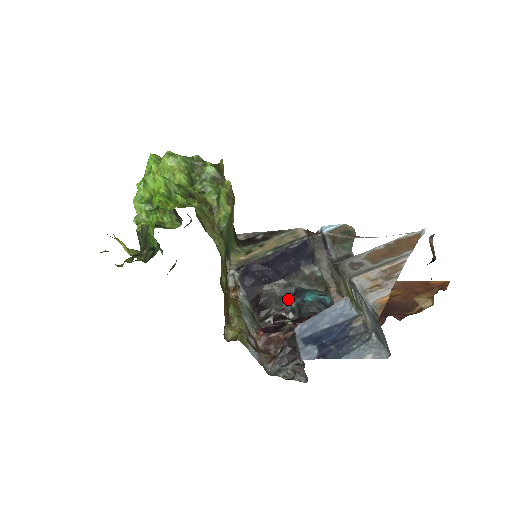
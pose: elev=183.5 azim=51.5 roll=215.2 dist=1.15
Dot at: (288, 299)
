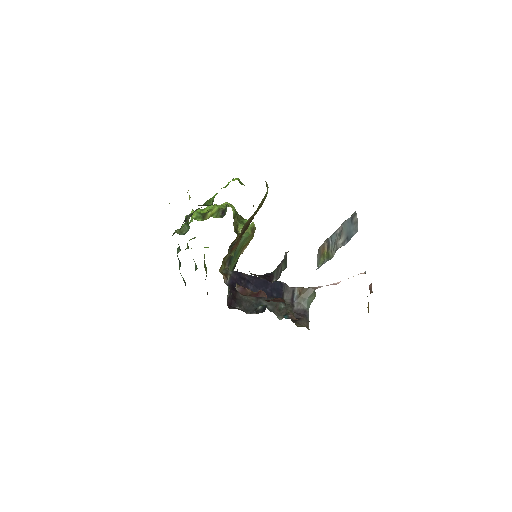
Dot at: (254, 310)
